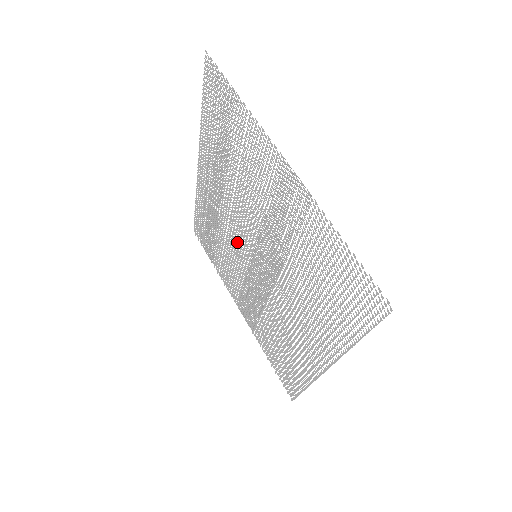
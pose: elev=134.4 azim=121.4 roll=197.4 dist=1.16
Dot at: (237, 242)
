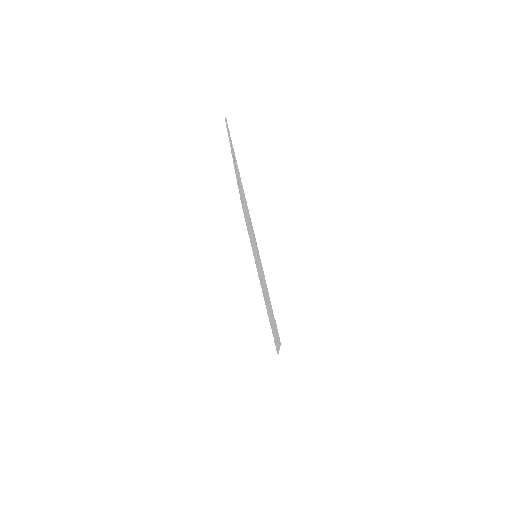
Dot at: occluded
